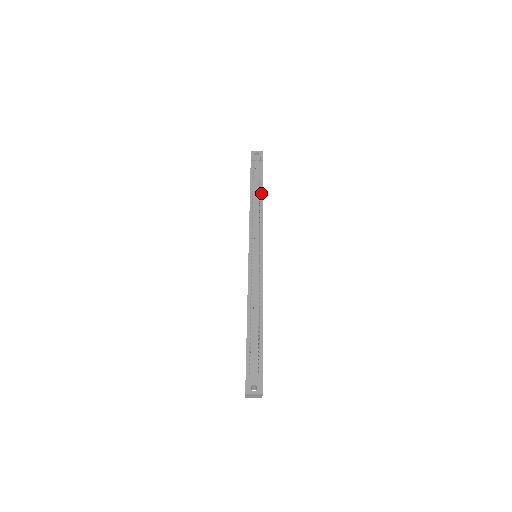
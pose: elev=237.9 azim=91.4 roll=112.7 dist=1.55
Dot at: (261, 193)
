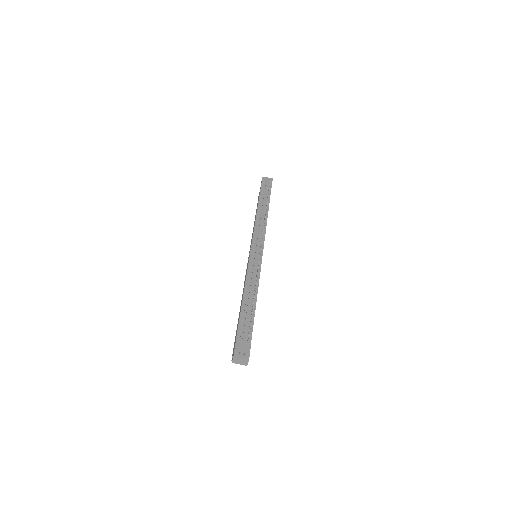
Dot at: (267, 209)
